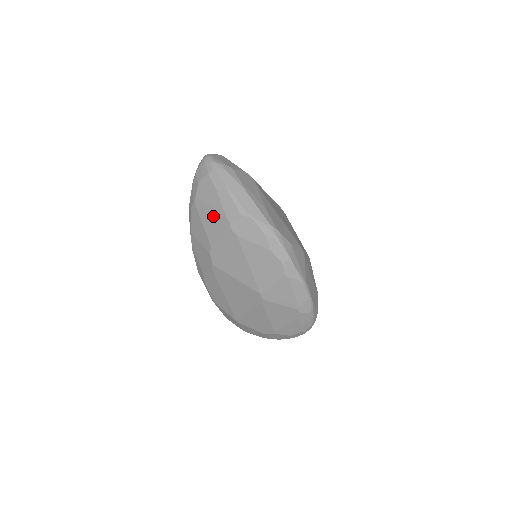
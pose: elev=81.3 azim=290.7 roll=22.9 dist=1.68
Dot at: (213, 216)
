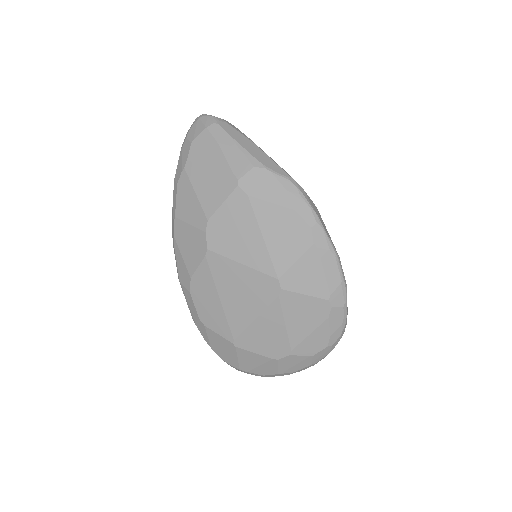
Dot at: (212, 178)
